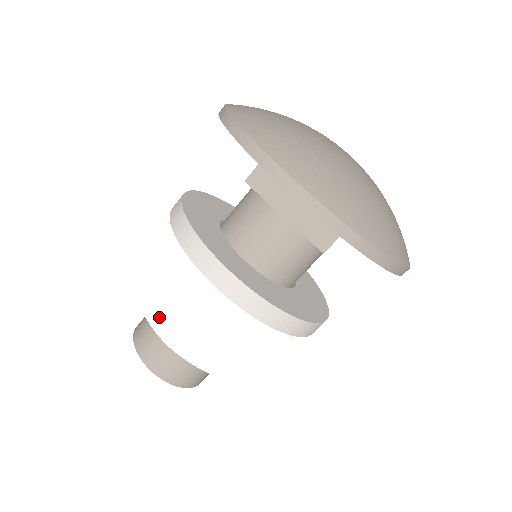
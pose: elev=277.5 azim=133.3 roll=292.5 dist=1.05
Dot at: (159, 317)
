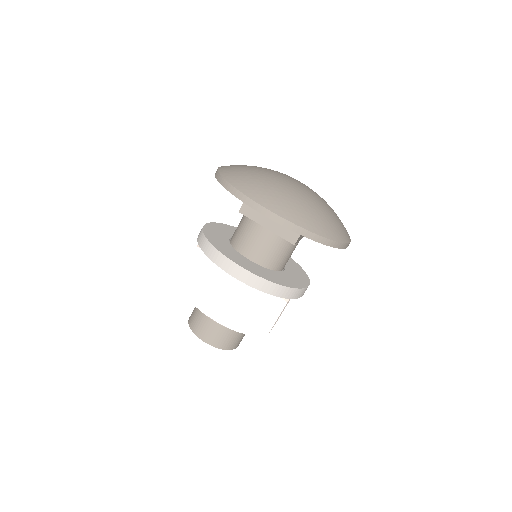
Dot at: (204, 304)
